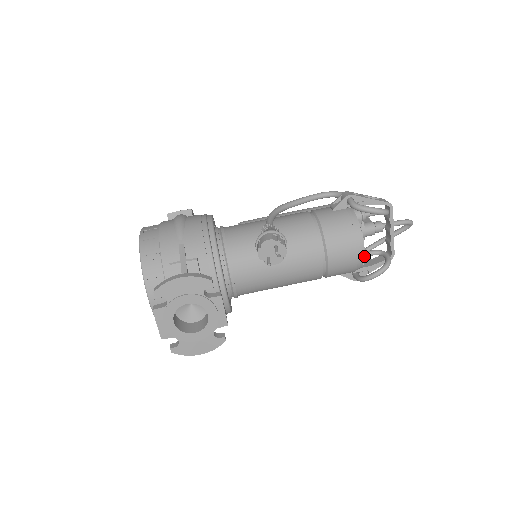
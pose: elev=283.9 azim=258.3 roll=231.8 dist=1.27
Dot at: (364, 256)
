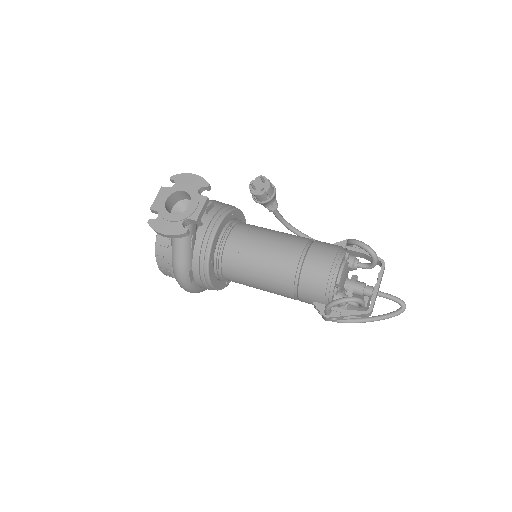
Dot at: (342, 295)
